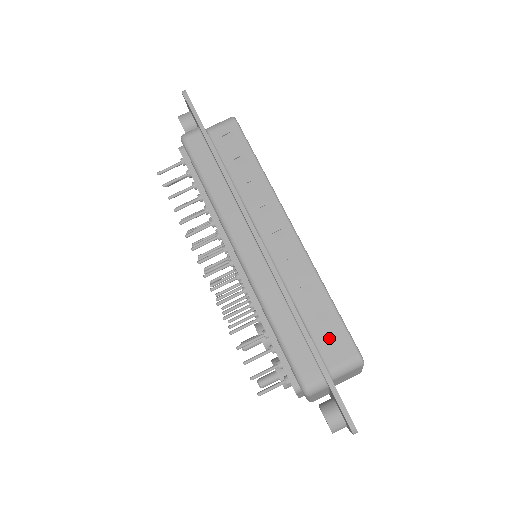
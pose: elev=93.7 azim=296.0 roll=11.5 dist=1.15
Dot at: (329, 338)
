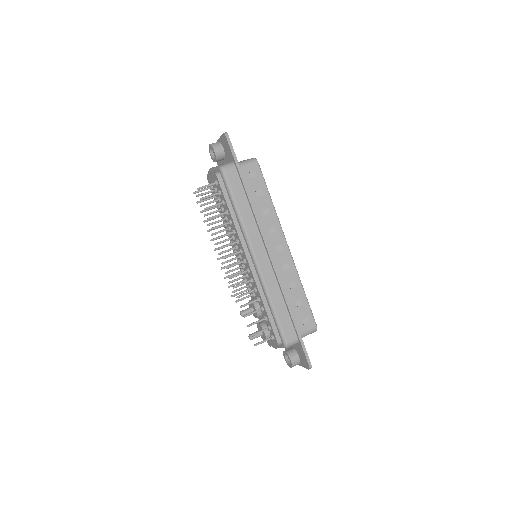
Dot at: (301, 315)
